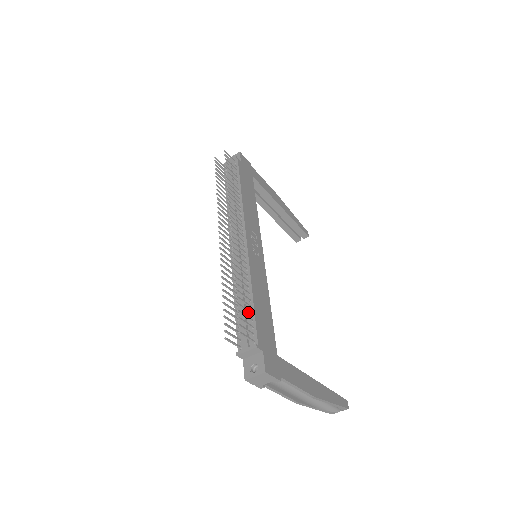
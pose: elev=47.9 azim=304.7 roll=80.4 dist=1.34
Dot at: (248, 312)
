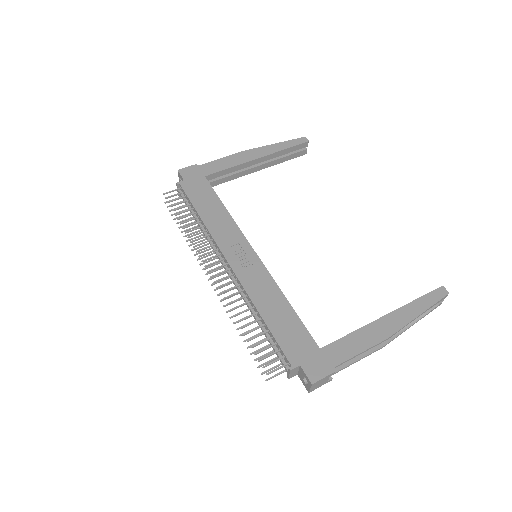
Dot at: (268, 340)
